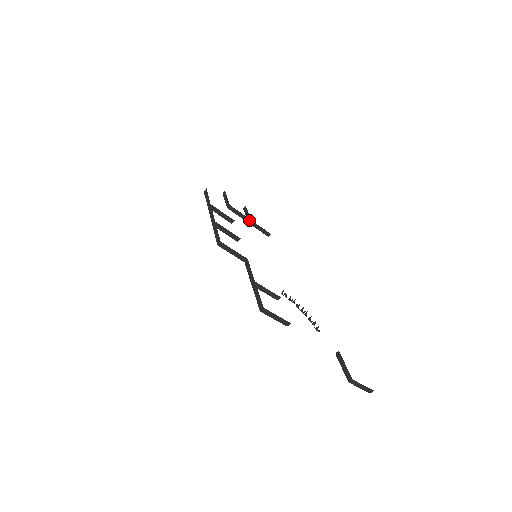
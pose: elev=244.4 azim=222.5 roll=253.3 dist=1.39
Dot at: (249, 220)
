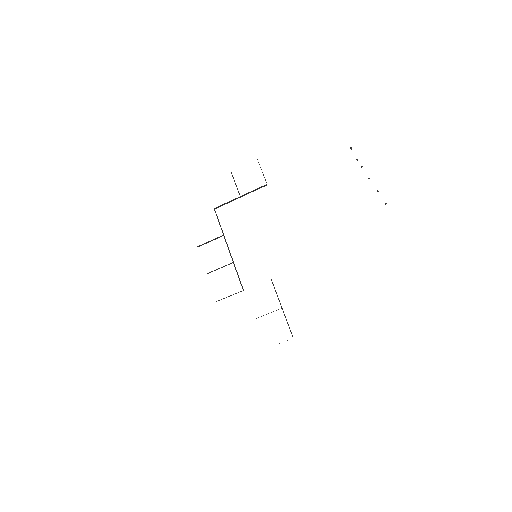
Dot at: (239, 197)
